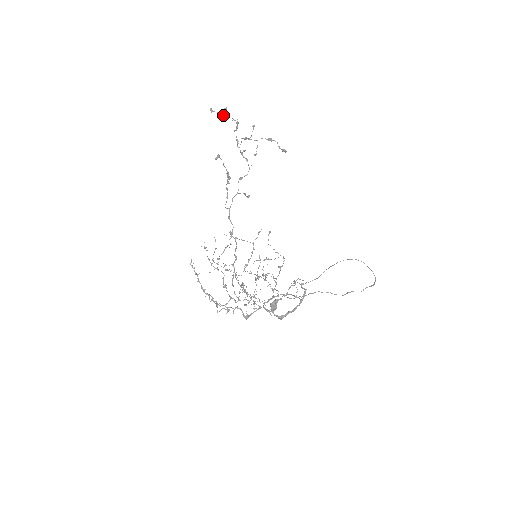
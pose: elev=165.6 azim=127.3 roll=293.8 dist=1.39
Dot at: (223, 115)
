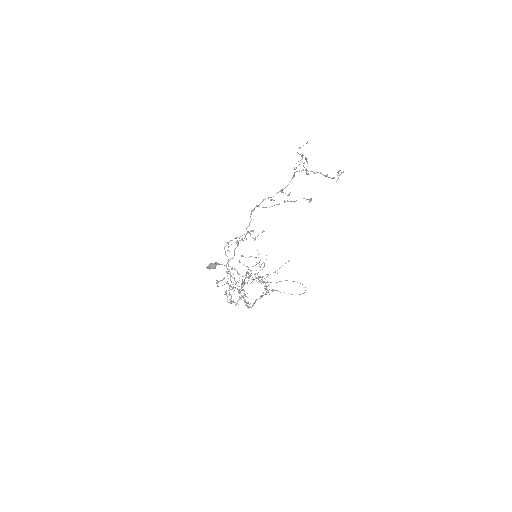
Dot at: (338, 175)
